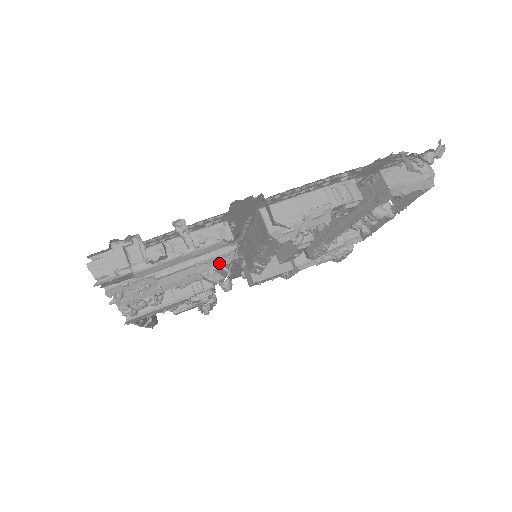
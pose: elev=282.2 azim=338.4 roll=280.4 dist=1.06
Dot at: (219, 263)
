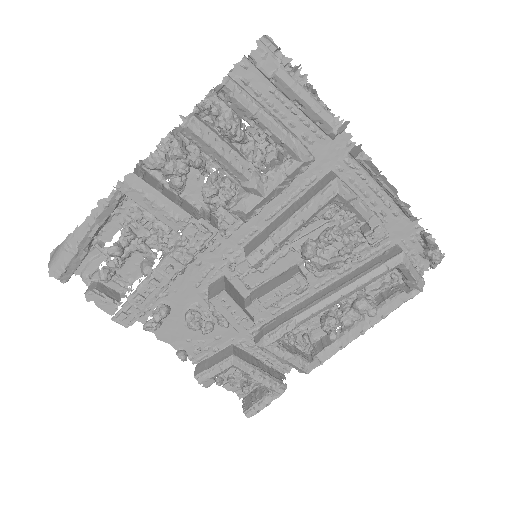
Dot at: (299, 152)
